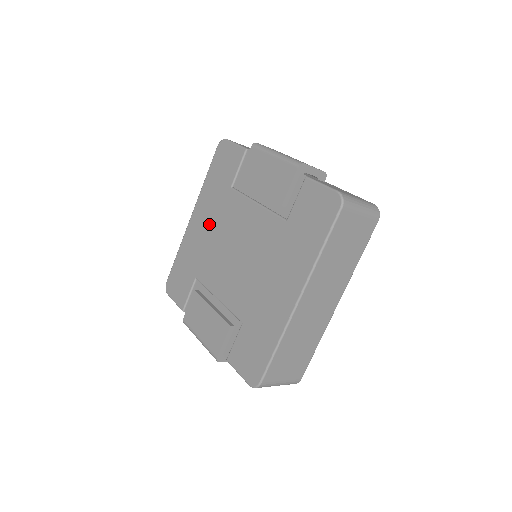
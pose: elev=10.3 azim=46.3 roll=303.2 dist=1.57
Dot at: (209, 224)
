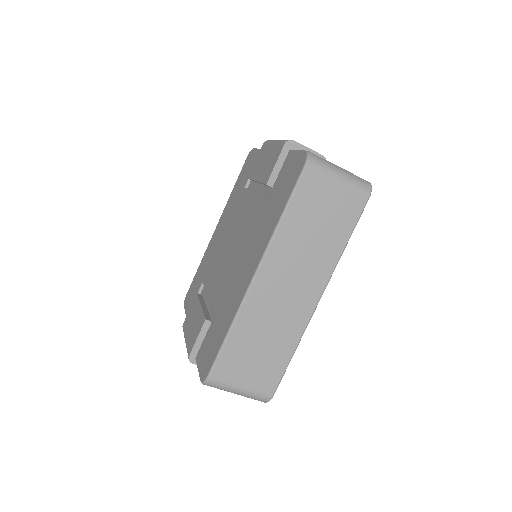
Dot at: (223, 228)
